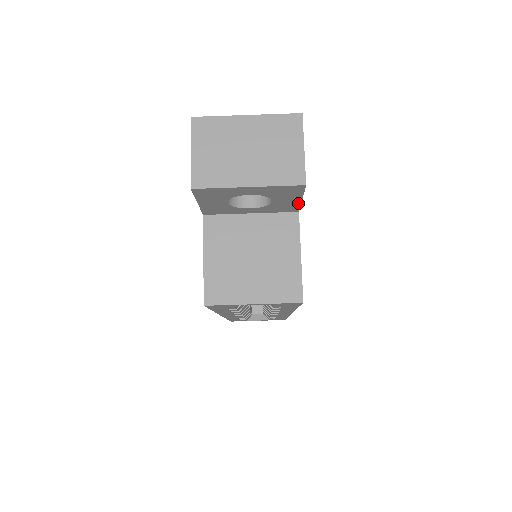
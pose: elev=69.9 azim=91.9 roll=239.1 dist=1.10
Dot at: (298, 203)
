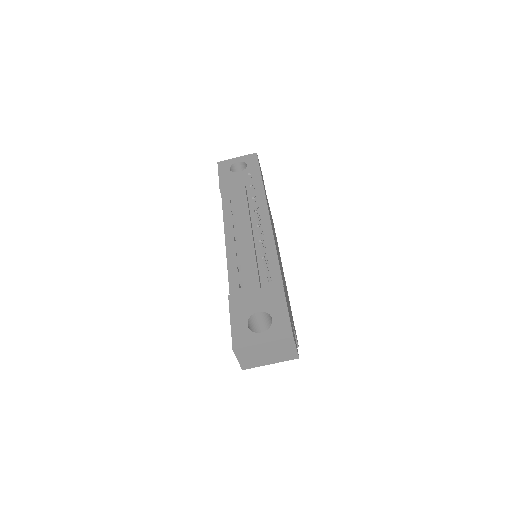
Dot at: occluded
